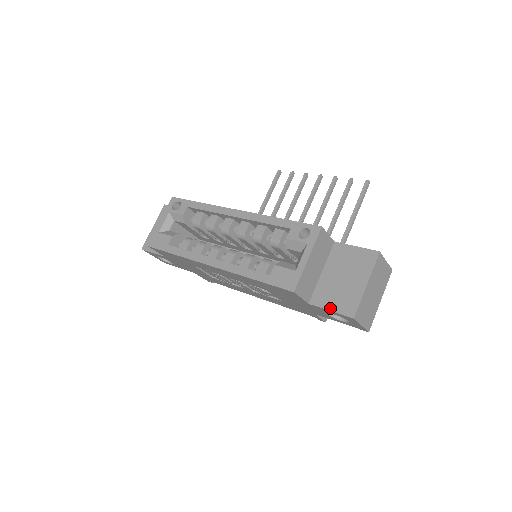
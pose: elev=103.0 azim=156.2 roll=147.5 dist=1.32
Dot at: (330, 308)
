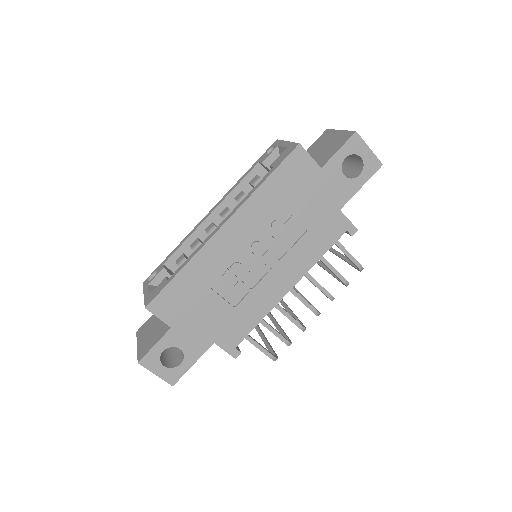
Dot at: (336, 150)
